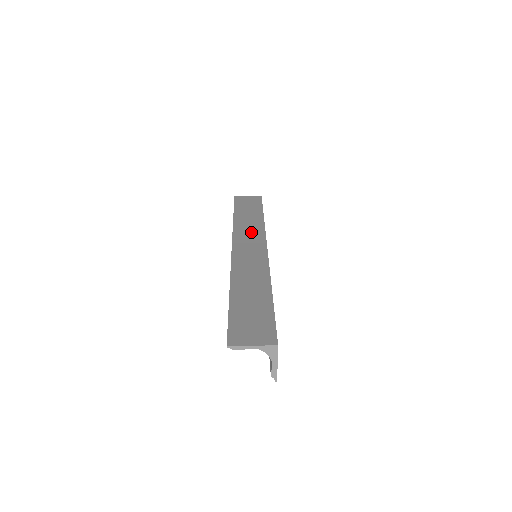
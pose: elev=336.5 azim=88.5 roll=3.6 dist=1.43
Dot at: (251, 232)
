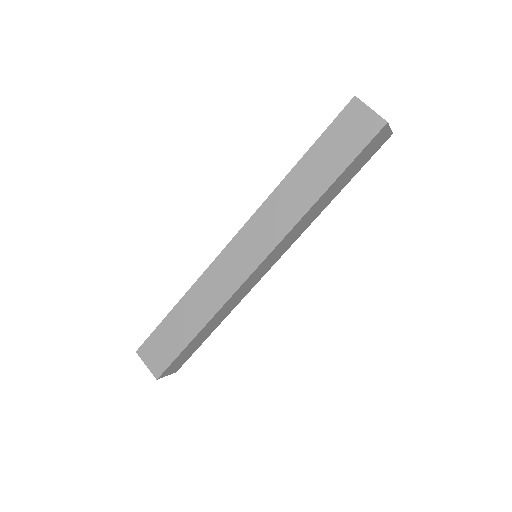
Dot at: (275, 221)
